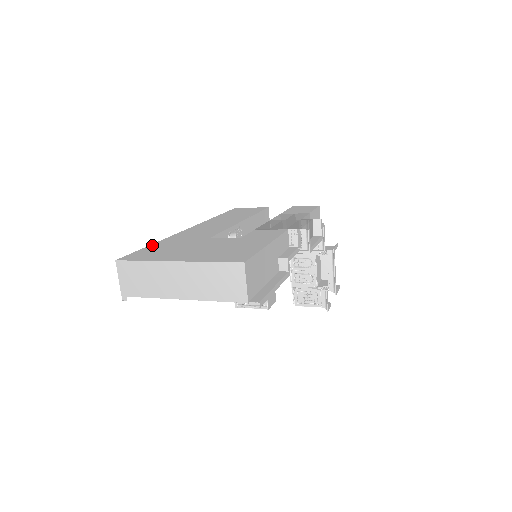
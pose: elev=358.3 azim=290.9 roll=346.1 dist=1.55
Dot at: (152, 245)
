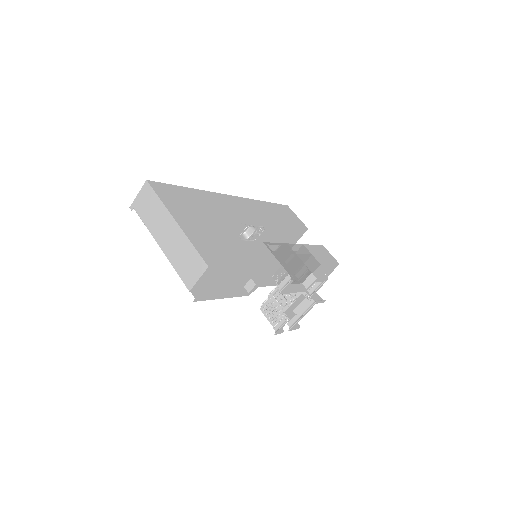
Dot at: (186, 188)
